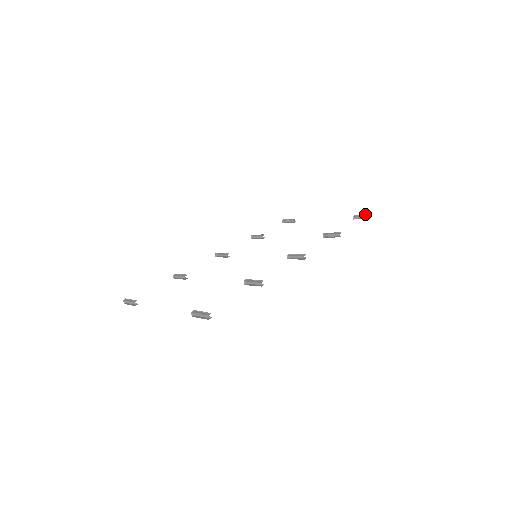
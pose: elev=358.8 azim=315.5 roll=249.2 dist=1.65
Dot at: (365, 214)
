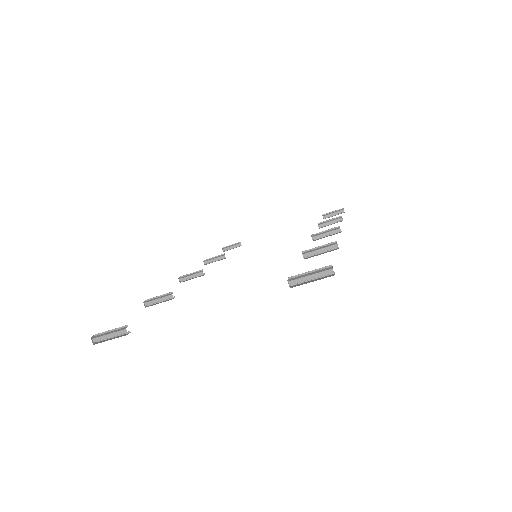
Dot at: (336, 210)
